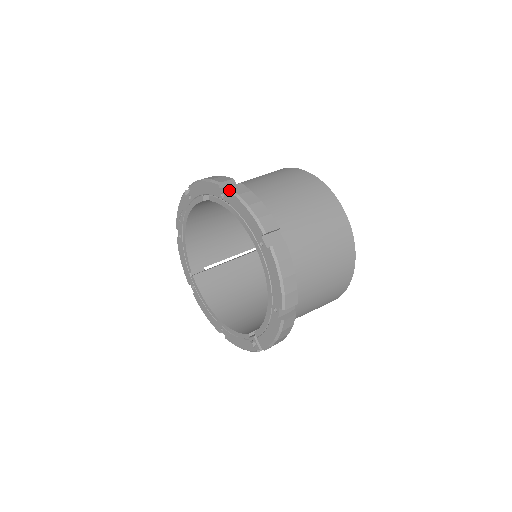
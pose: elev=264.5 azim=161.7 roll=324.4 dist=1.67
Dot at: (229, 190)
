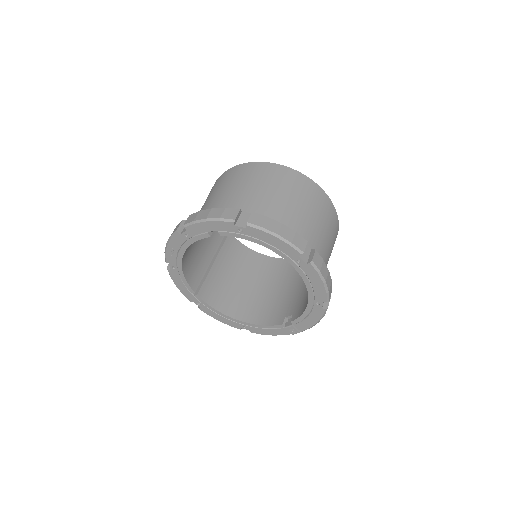
Dot at: (250, 226)
